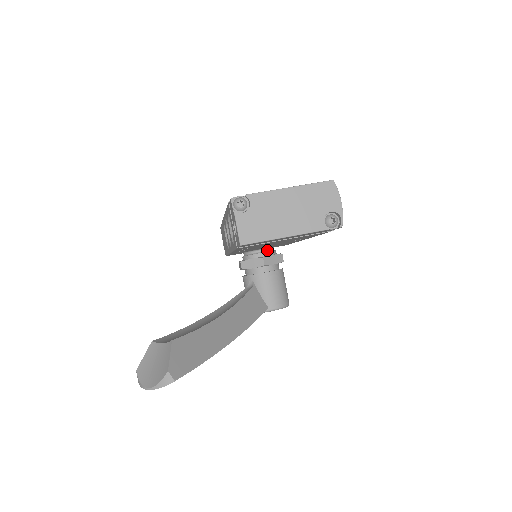
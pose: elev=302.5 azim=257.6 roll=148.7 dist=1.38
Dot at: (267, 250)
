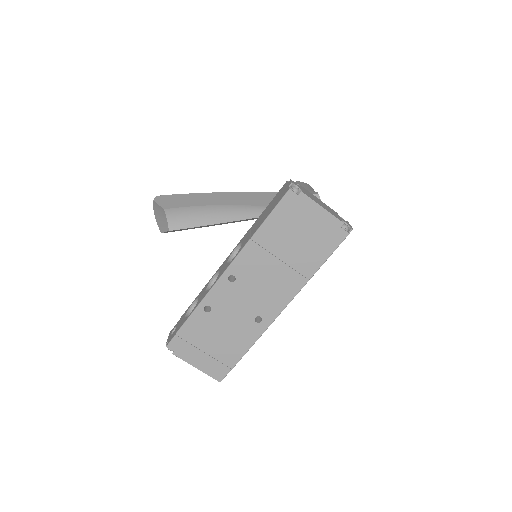
Dot at: occluded
